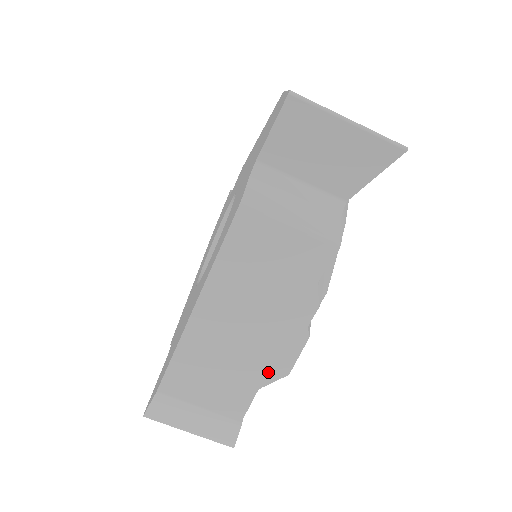
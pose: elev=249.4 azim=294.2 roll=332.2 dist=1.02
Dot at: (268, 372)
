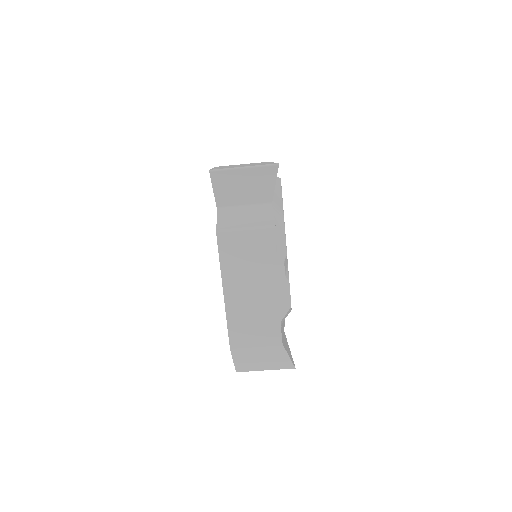
Dot at: (280, 310)
